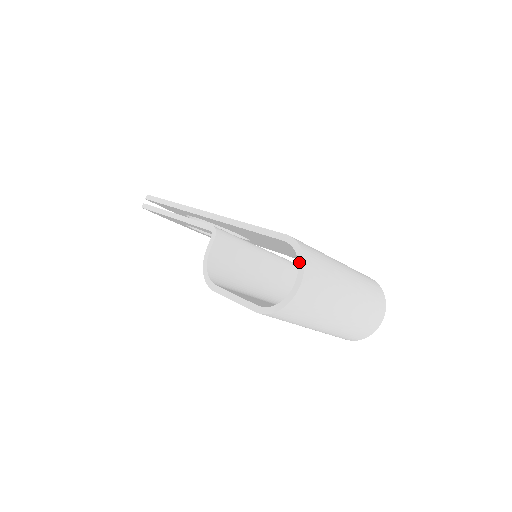
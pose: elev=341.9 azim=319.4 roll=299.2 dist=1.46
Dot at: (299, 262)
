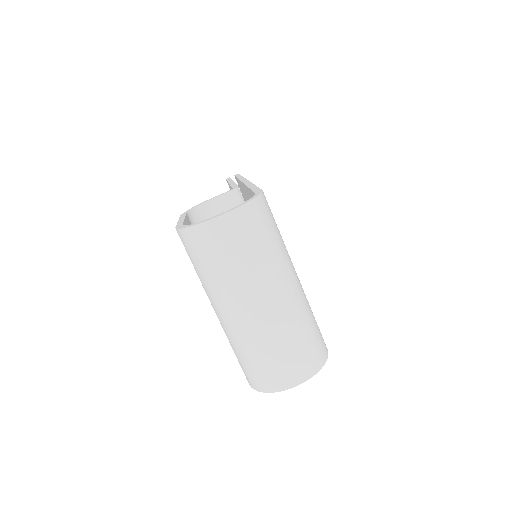
Dot at: (242, 203)
